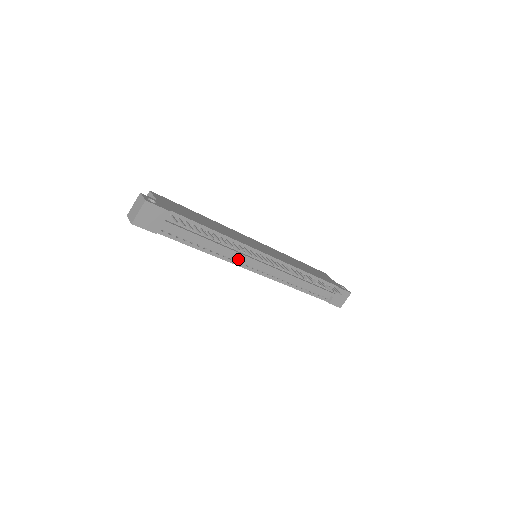
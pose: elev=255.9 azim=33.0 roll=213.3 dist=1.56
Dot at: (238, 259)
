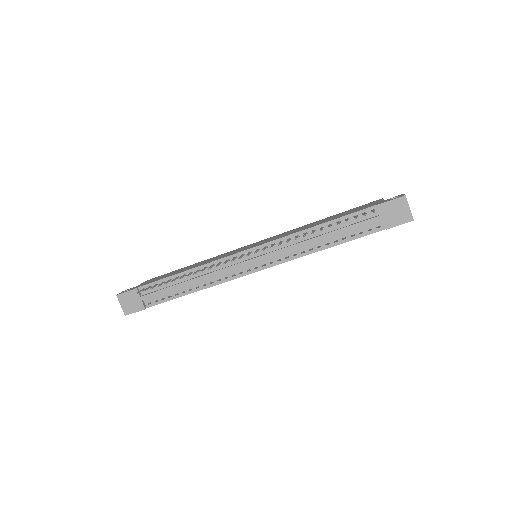
Dot at: (226, 275)
